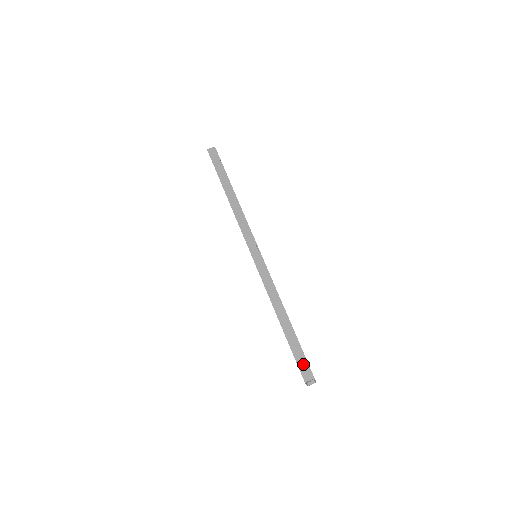
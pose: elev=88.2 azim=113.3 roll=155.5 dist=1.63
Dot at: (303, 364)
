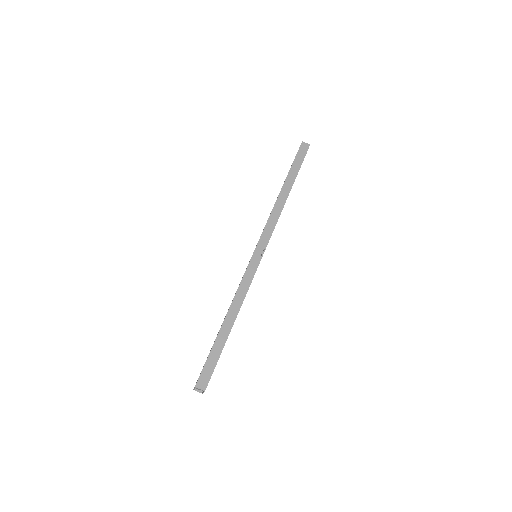
Dot at: (208, 372)
